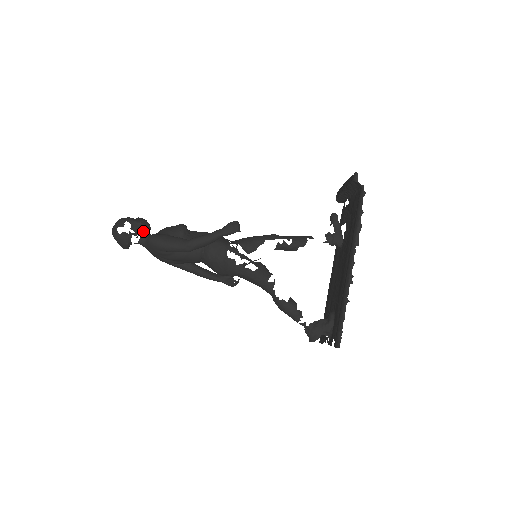
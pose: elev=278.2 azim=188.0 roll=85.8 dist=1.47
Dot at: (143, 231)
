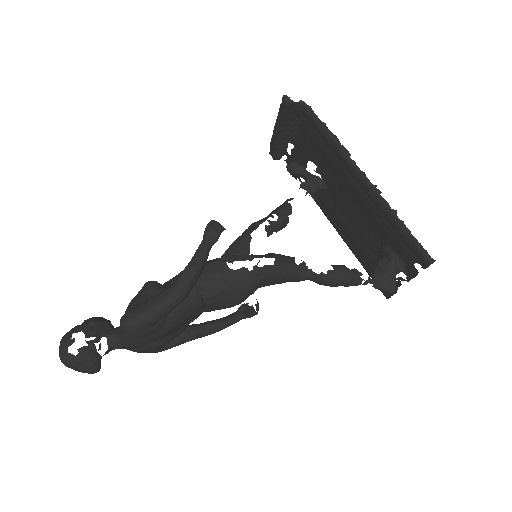
Dot at: (104, 330)
